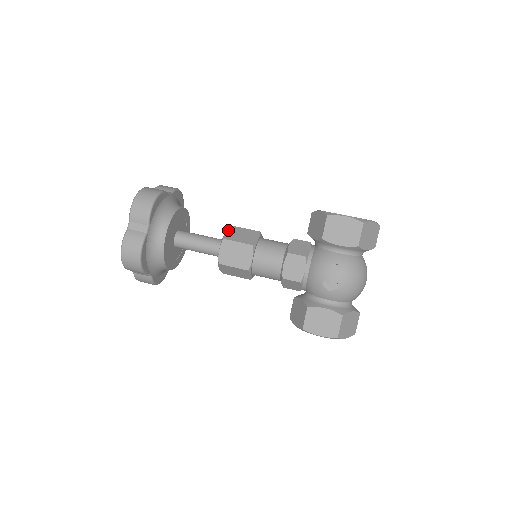
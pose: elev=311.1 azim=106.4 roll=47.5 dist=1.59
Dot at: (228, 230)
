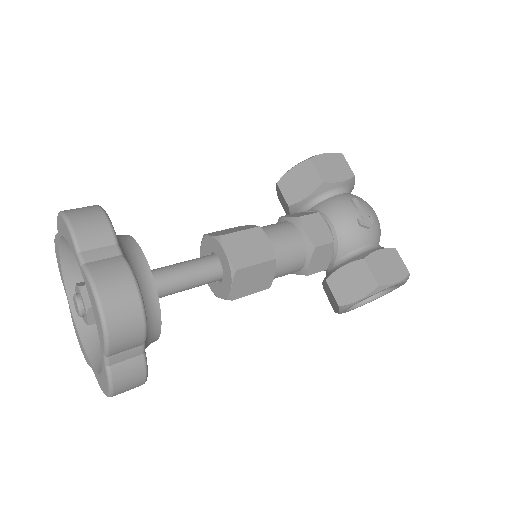
Dot at: (209, 234)
